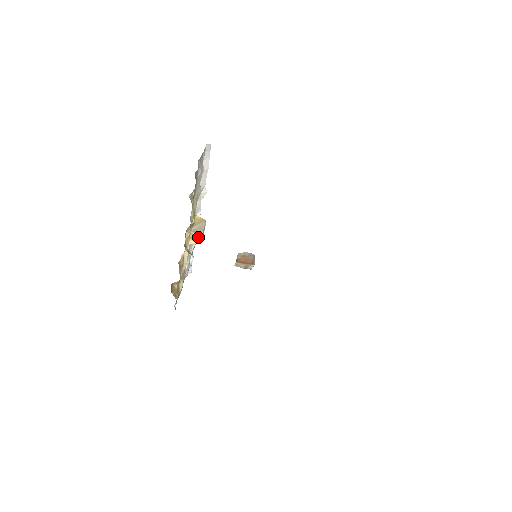
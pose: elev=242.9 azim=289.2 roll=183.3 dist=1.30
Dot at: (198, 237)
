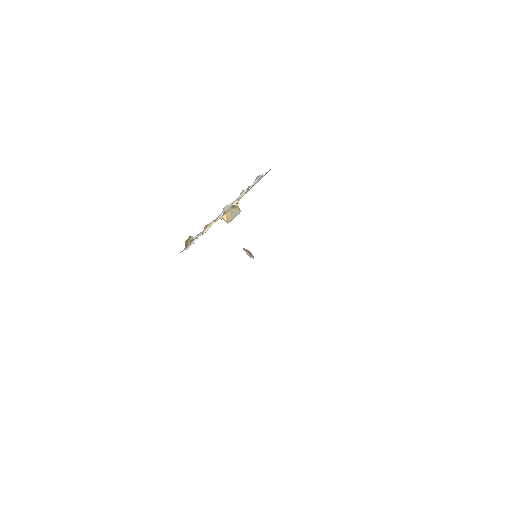
Dot at: (230, 218)
